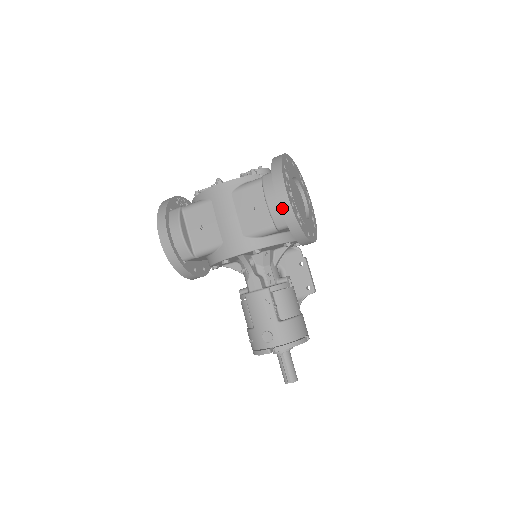
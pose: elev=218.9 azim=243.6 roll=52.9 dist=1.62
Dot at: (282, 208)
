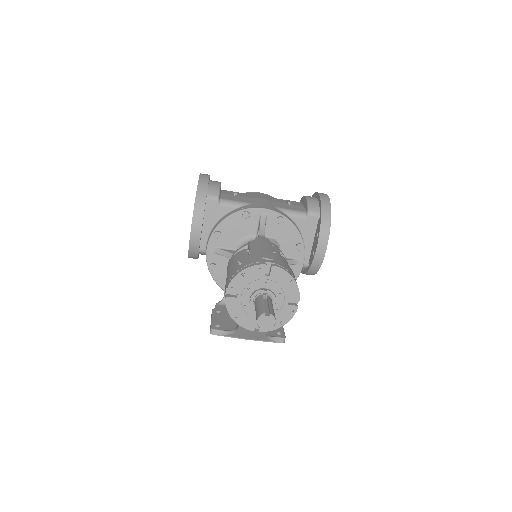
Dot at: (322, 197)
